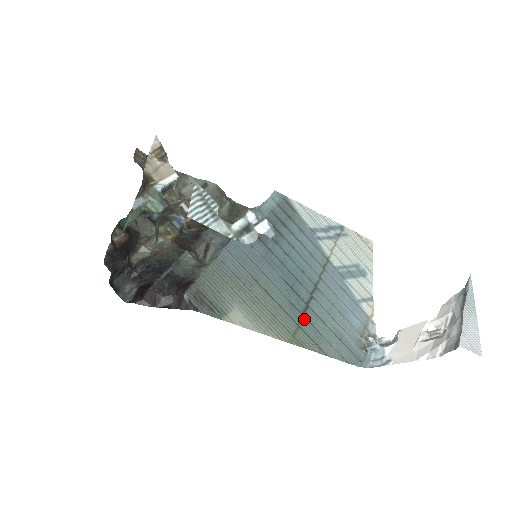
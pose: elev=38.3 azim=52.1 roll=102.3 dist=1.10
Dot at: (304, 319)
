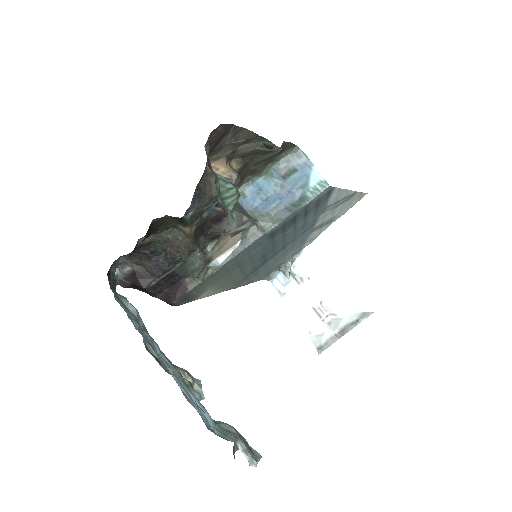
Dot at: (254, 271)
